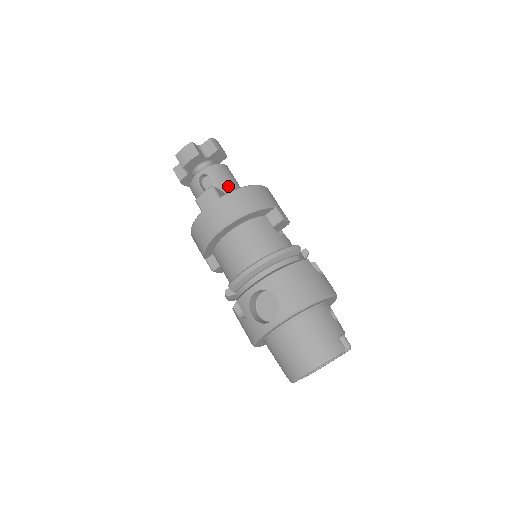
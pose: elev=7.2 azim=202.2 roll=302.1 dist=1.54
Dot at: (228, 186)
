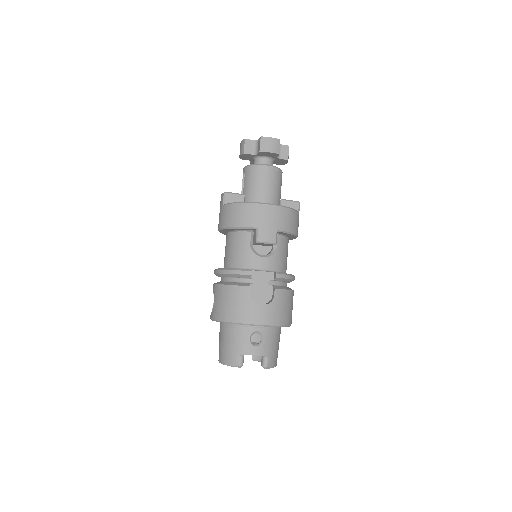
Dot at: (251, 190)
